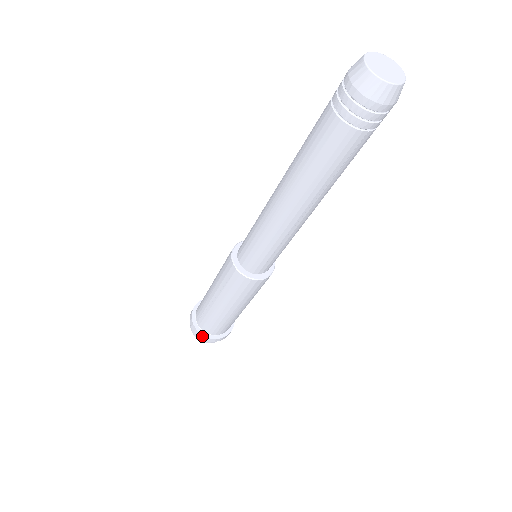
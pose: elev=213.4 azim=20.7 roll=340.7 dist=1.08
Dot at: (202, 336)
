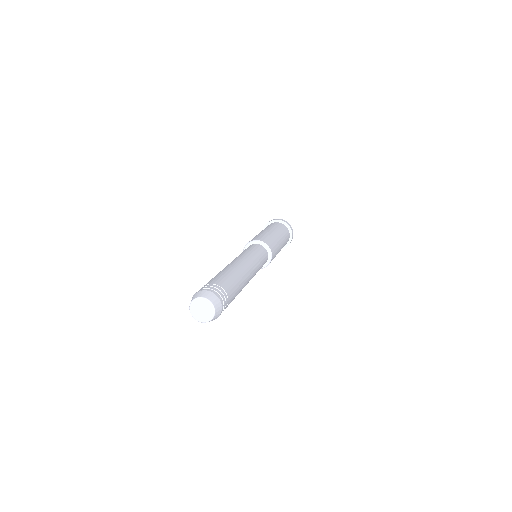
Dot at: occluded
